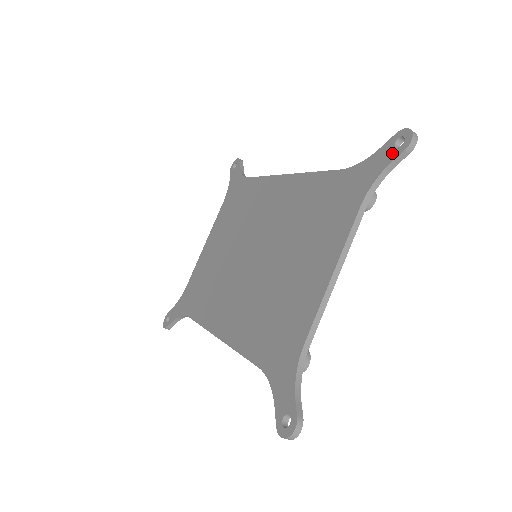
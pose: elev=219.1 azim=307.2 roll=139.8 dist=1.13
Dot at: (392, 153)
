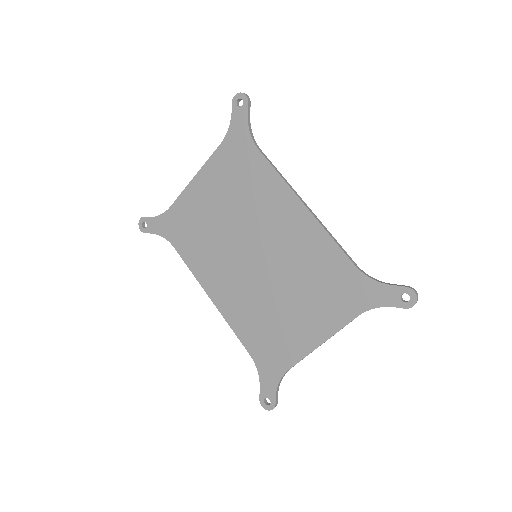
Dot at: (397, 301)
